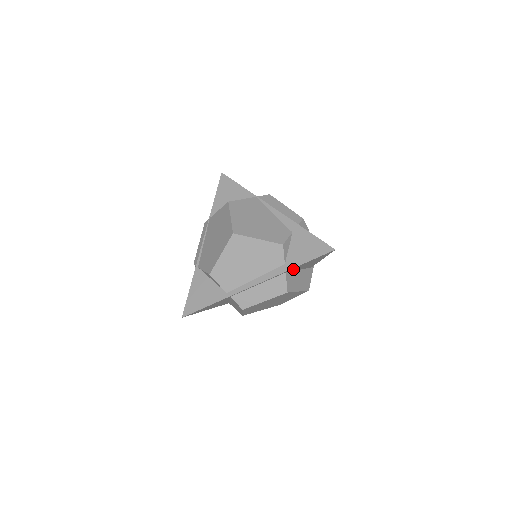
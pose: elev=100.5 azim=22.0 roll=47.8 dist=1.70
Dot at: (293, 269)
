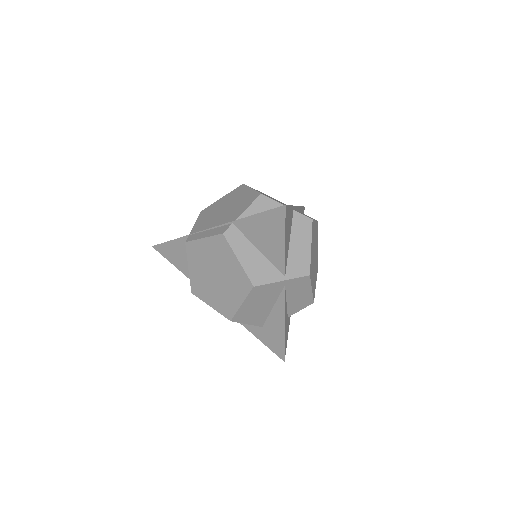
Dot at: occluded
